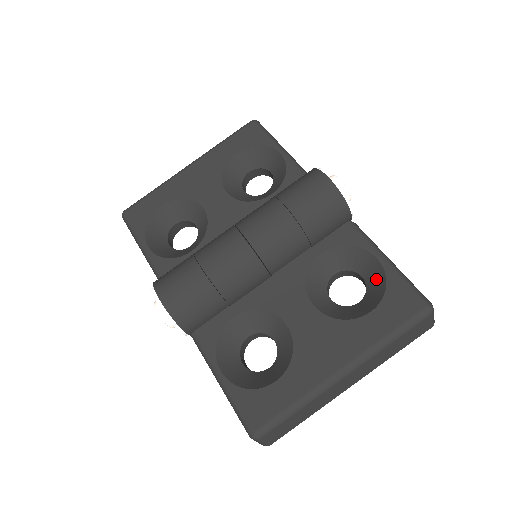
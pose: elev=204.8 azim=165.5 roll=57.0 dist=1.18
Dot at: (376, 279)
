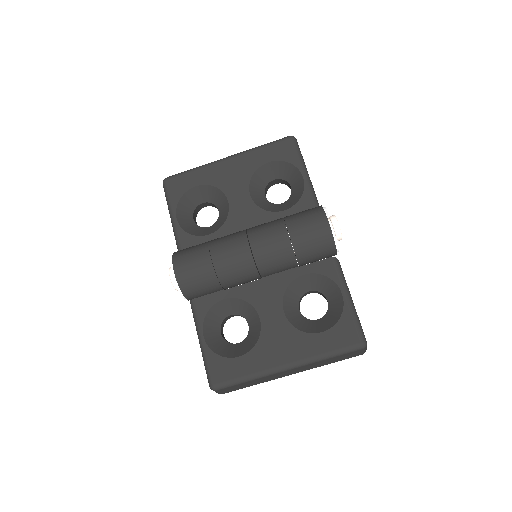
Dot at: (336, 308)
